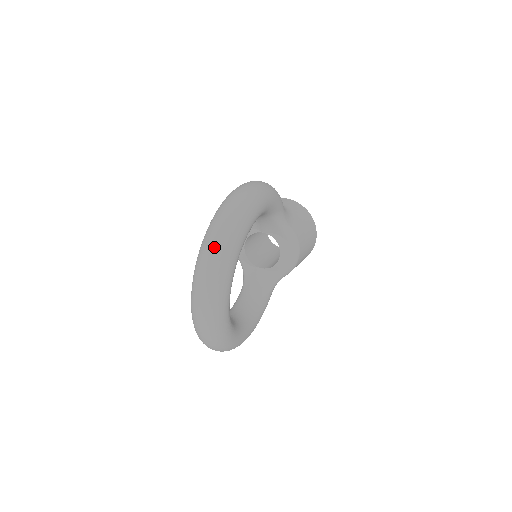
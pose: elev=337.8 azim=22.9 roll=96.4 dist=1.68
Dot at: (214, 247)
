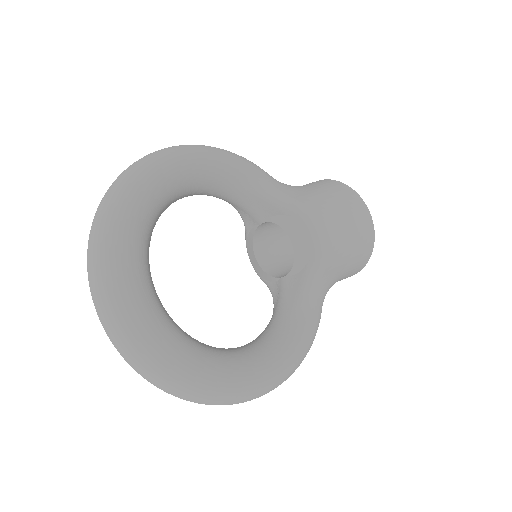
Dot at: (93, 222)
